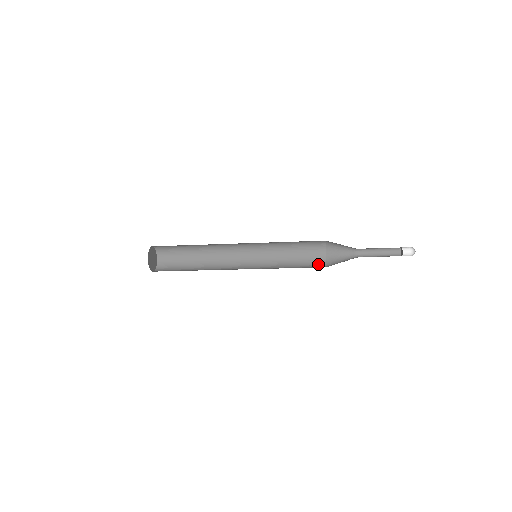
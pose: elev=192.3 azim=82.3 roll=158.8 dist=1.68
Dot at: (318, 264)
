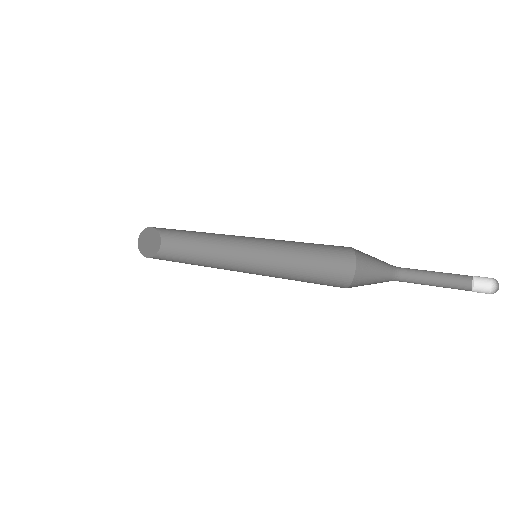
Dot at: (341, 277)
